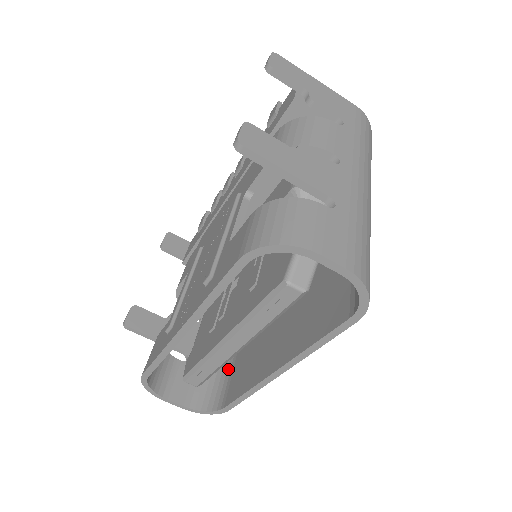
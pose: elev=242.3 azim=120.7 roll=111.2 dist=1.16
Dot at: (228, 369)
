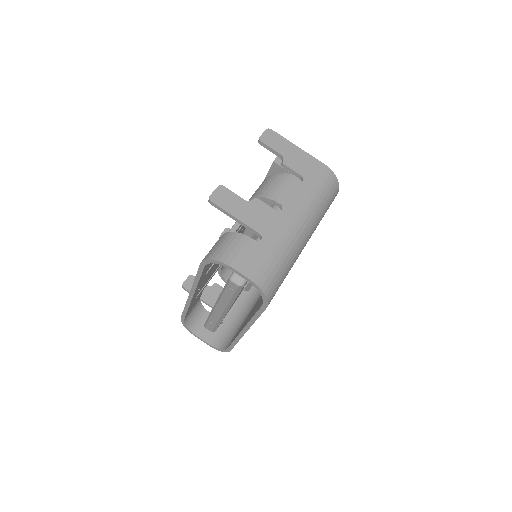
Dot at: (240, 326)
